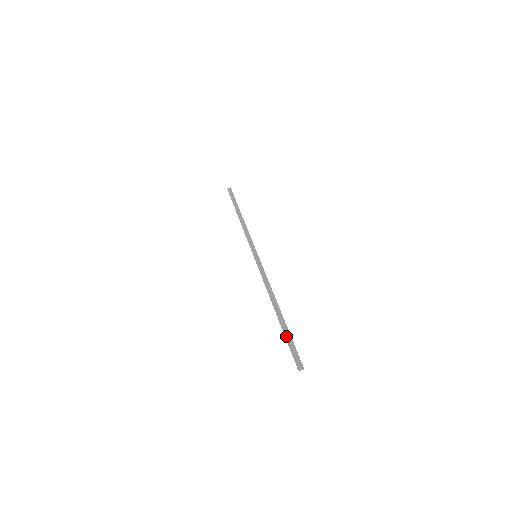
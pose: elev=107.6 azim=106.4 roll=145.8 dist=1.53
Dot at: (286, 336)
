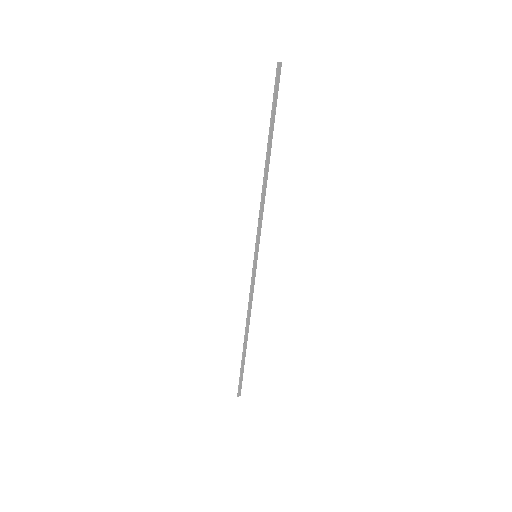
Dot at: (271, 114)
